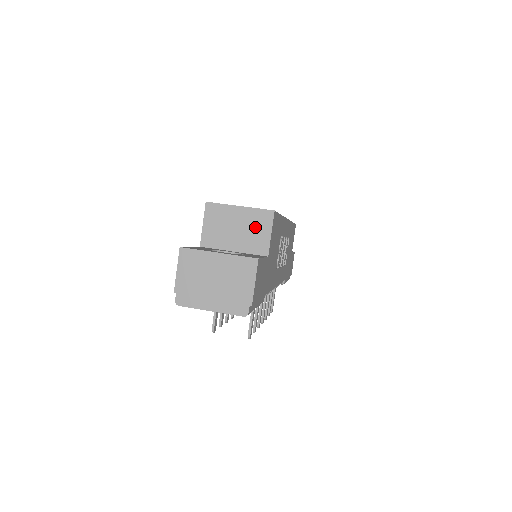
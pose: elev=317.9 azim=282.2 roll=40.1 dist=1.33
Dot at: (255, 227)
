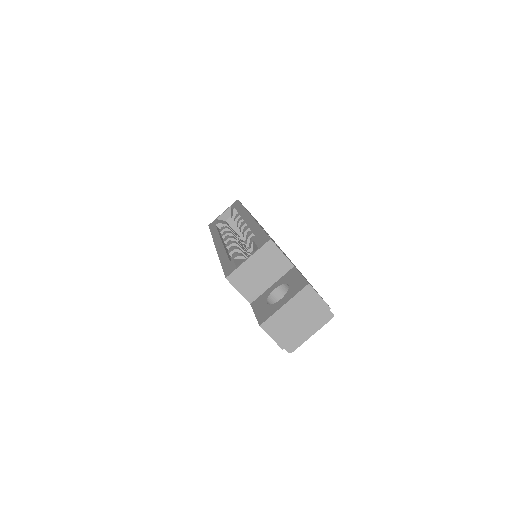
Dot at: (270, 260)
